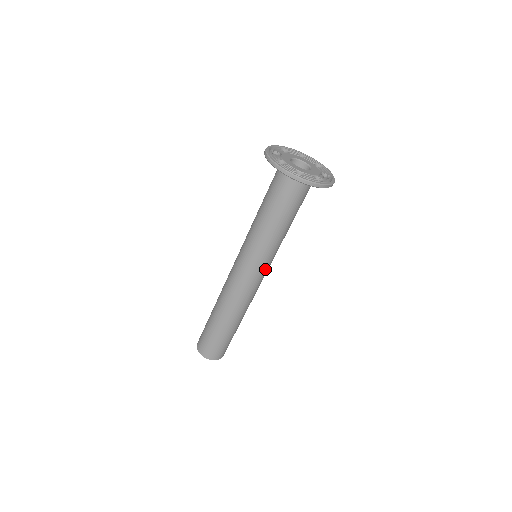
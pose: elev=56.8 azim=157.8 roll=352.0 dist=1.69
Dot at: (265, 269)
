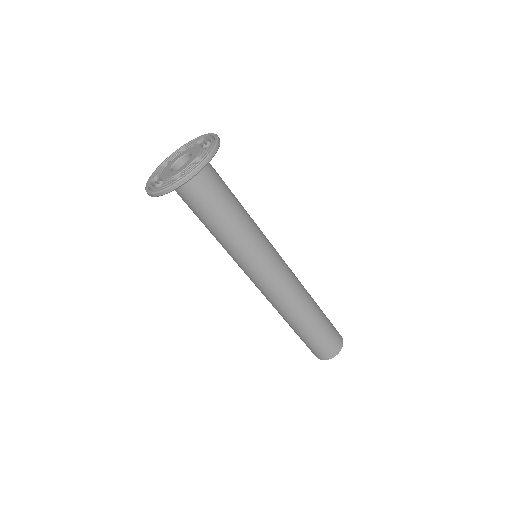
Dot at: (272, 259)
